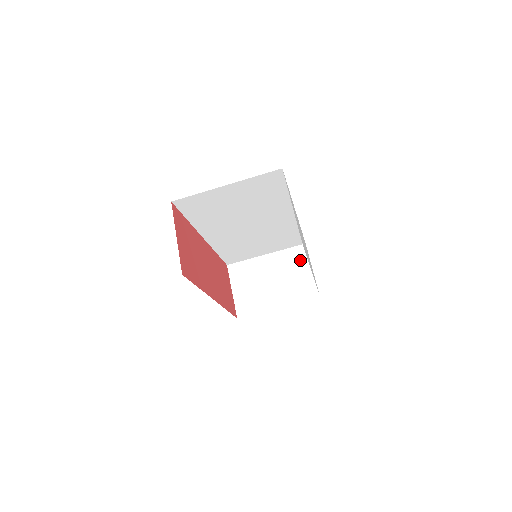
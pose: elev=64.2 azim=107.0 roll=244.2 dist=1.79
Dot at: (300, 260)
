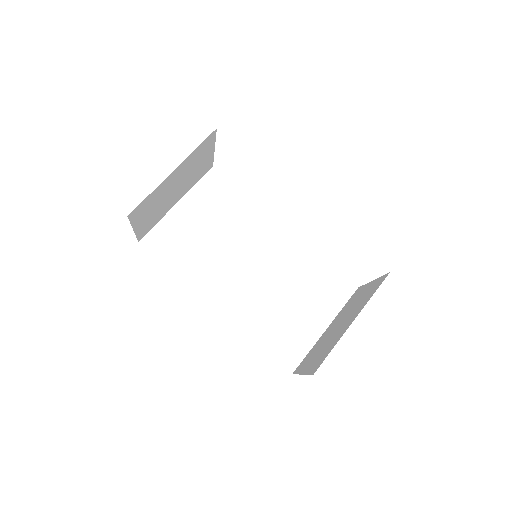
Dot at: (358, 293)
